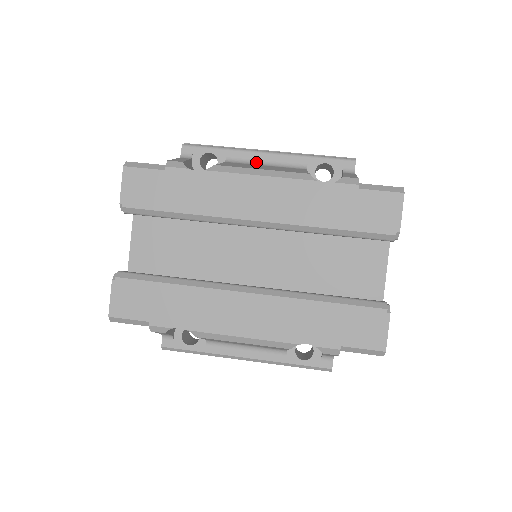
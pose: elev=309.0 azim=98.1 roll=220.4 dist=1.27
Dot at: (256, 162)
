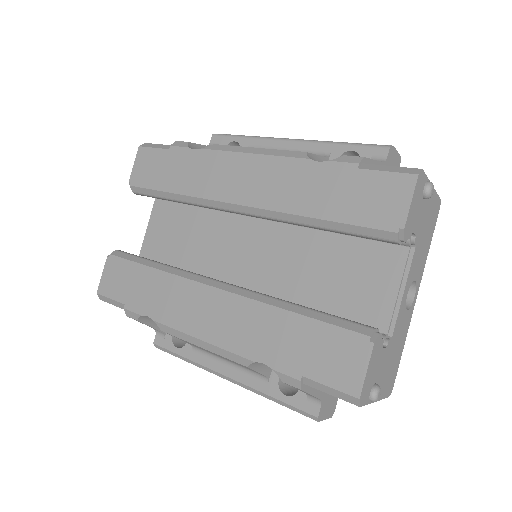
Dot at: occluded
